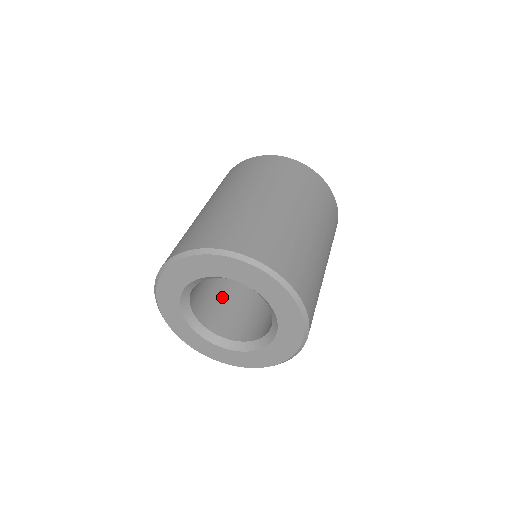
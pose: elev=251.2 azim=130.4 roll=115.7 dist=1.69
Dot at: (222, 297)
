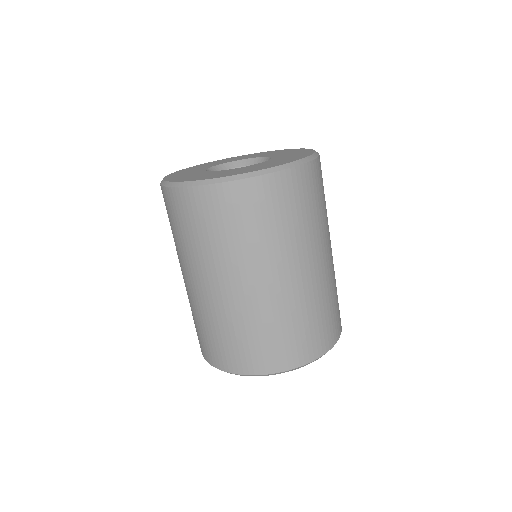
Dot at: occluded
